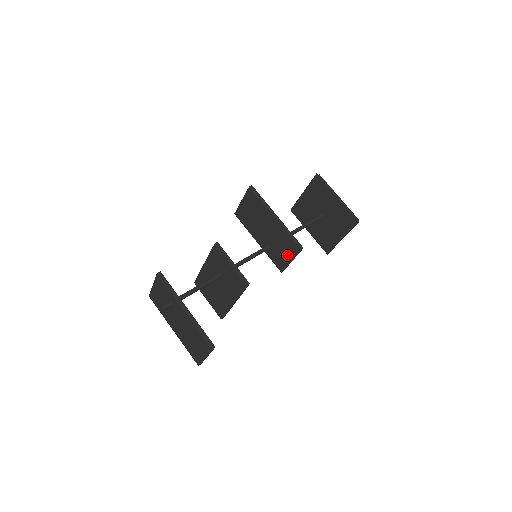
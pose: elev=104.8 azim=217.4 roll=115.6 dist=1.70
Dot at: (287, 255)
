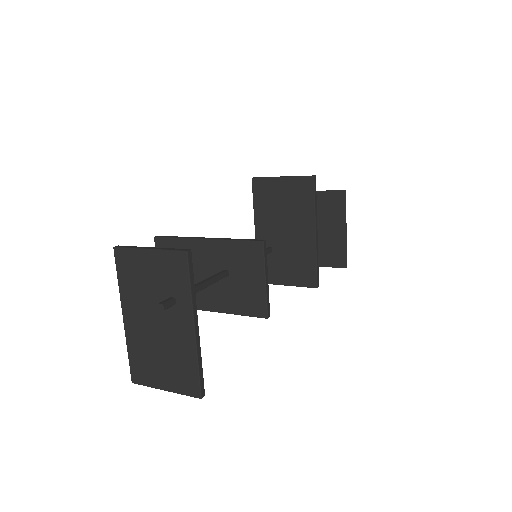
Dot at: (289, 277)
